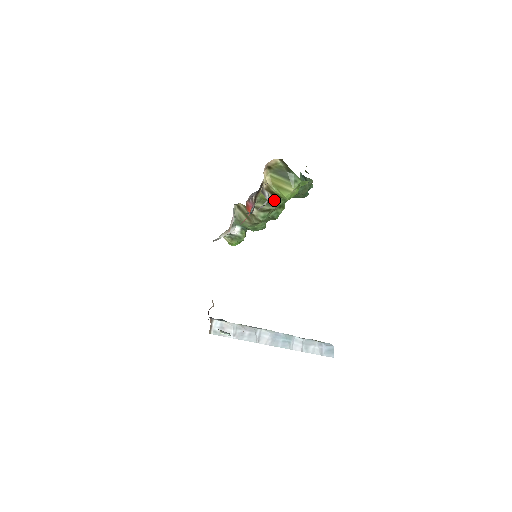
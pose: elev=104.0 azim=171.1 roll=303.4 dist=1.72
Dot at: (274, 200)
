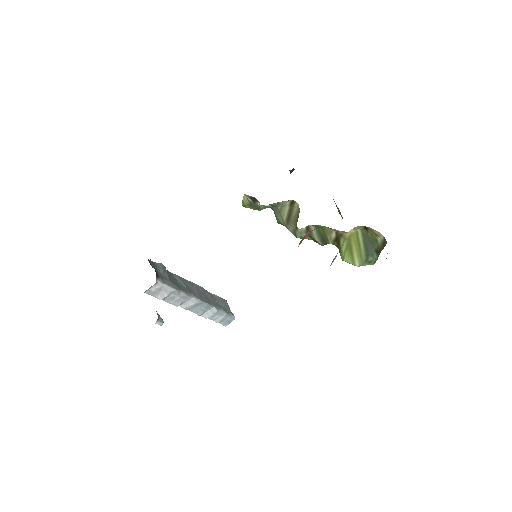
Dot at: (331, 242)
